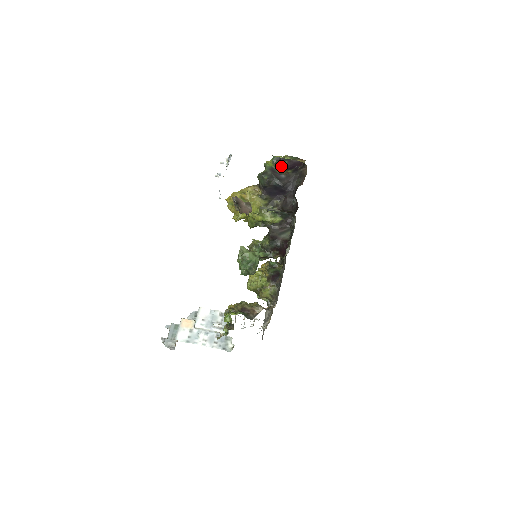
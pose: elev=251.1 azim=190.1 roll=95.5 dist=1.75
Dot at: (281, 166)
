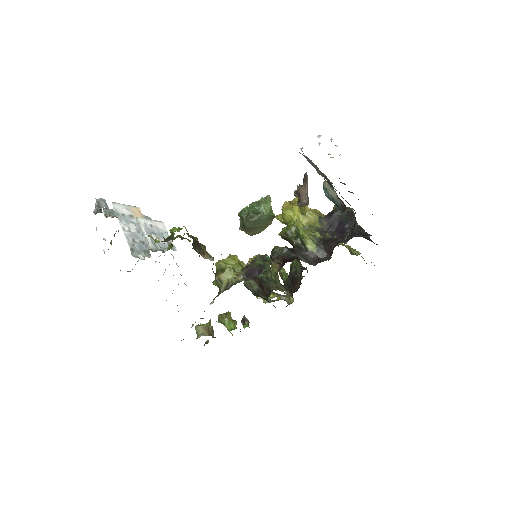
Dot at: occluded
